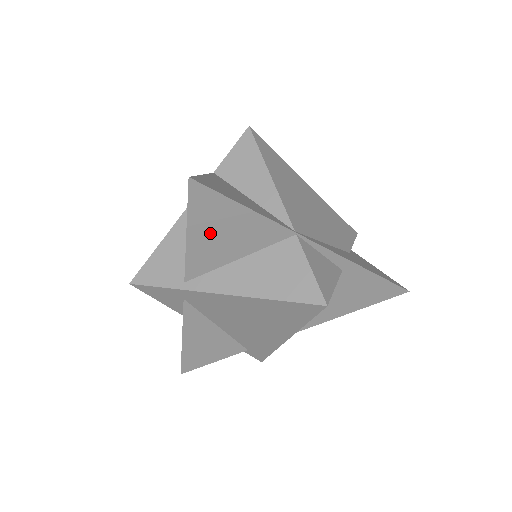
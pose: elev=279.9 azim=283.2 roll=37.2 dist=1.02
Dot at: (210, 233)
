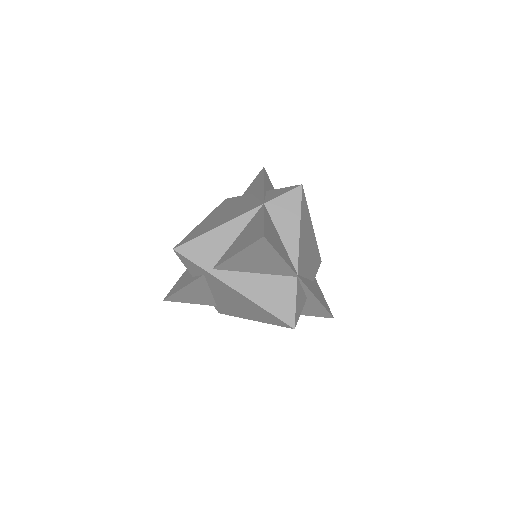
Dot at: (251, 258)
